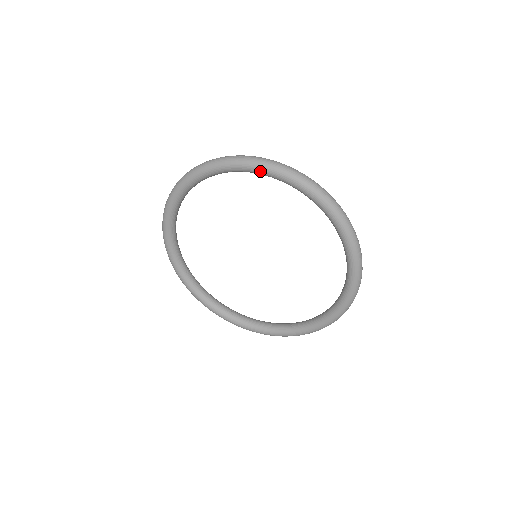
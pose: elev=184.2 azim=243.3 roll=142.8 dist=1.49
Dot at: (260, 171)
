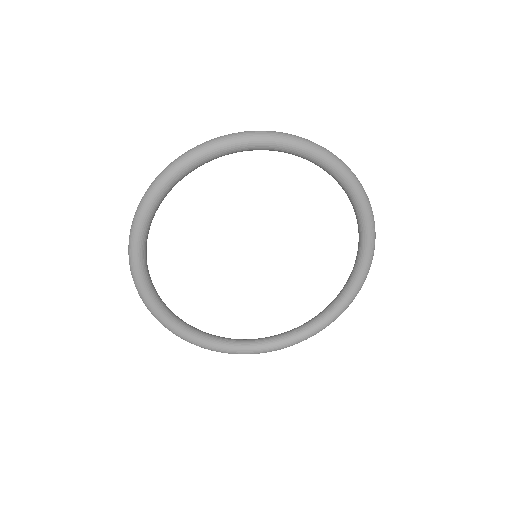
Dot at: (350, 186)
